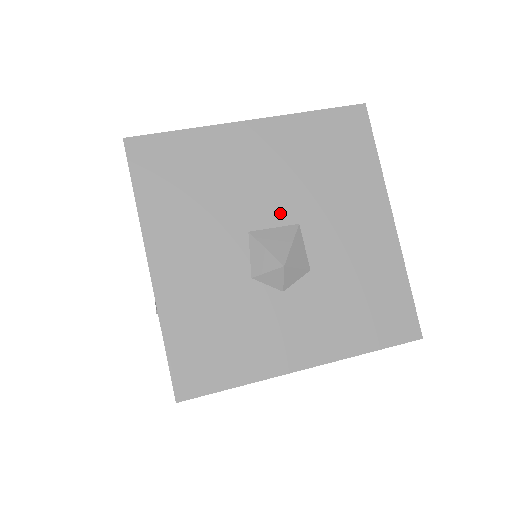
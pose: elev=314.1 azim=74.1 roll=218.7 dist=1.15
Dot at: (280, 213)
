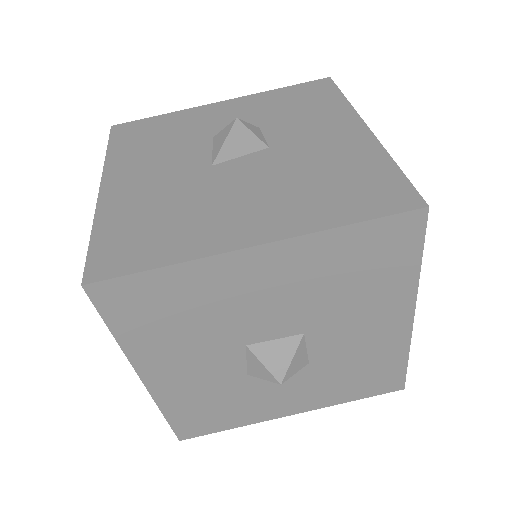
Dot at: (283, 328)
